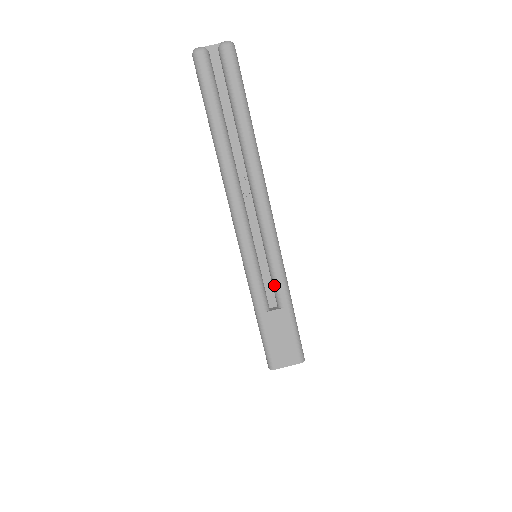
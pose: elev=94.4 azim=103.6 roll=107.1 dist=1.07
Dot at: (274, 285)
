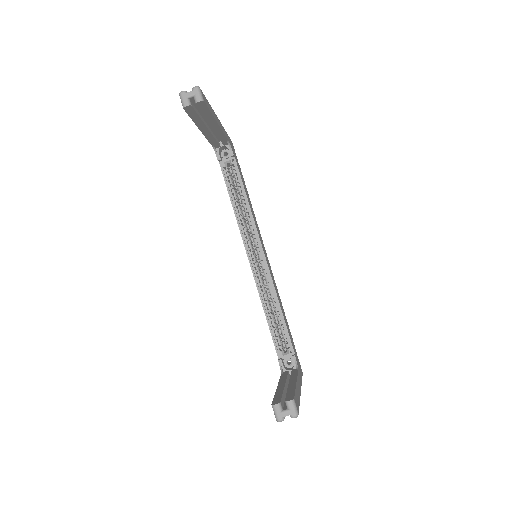
Dot at: occluded
